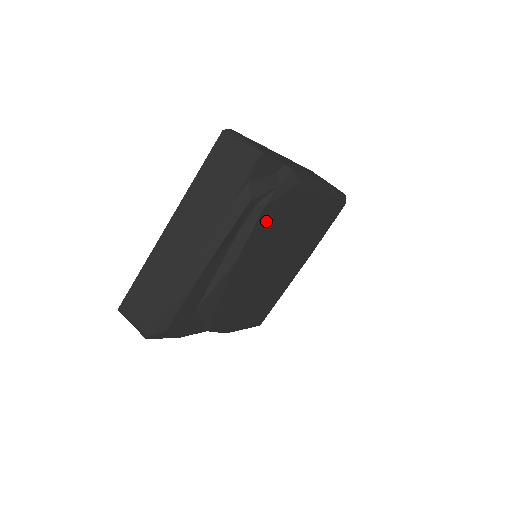
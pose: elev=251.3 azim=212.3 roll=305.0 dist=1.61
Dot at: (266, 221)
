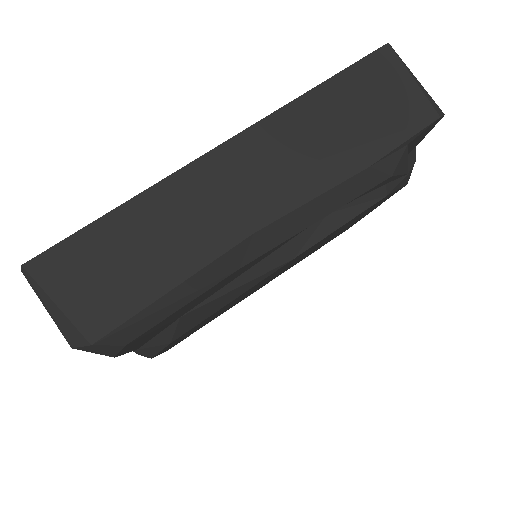
Dot at: occluded
